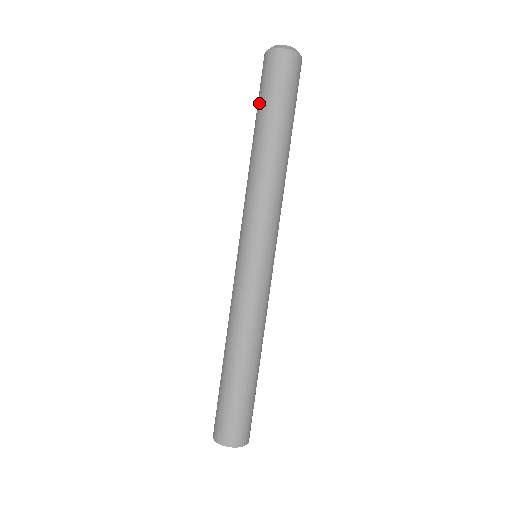
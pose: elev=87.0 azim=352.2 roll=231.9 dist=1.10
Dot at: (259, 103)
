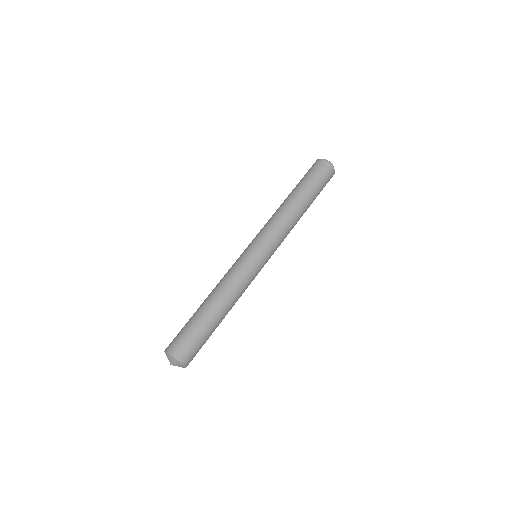
Dot at: occluded
